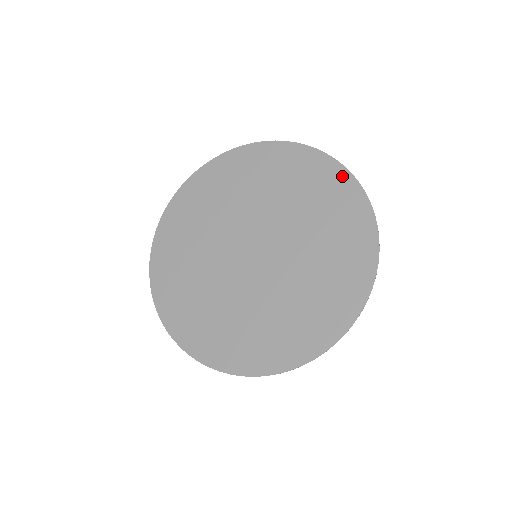
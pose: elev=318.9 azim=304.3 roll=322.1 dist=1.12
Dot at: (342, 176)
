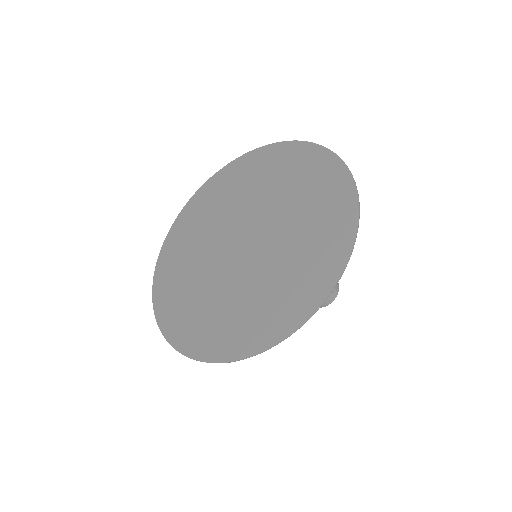
Dot at: (331, 162)
